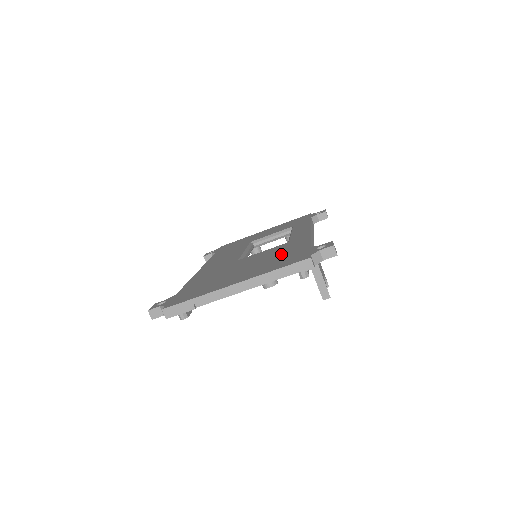
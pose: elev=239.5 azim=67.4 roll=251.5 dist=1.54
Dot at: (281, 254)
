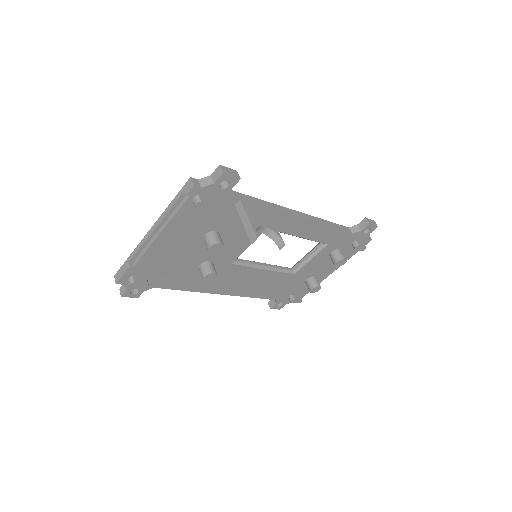
Dot at: occluded
